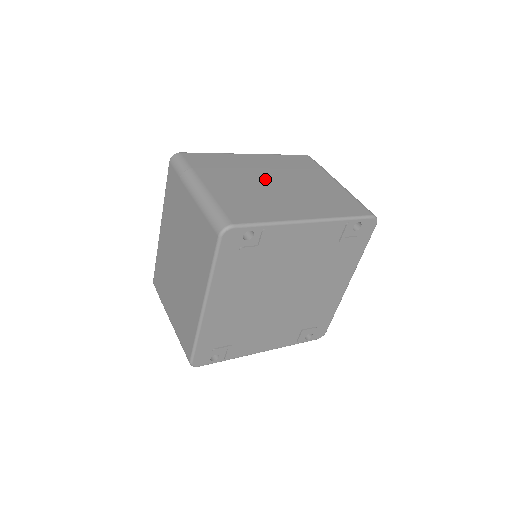
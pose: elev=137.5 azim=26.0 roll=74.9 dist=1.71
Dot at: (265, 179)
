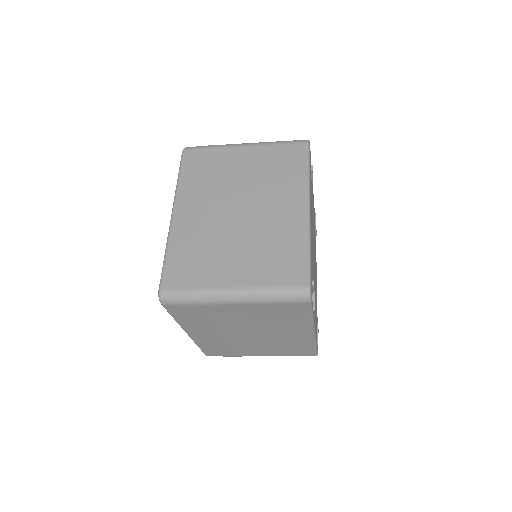
Dot at: occluded
